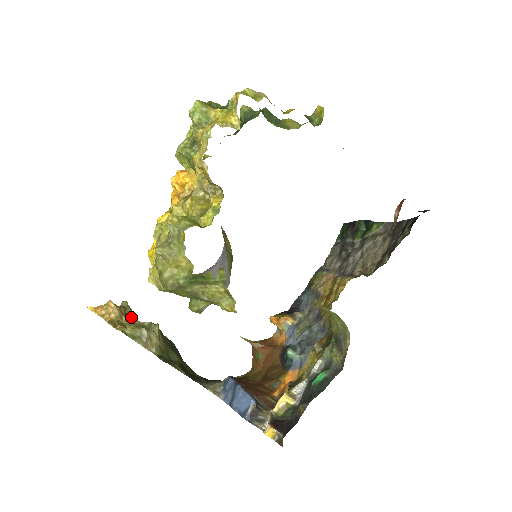
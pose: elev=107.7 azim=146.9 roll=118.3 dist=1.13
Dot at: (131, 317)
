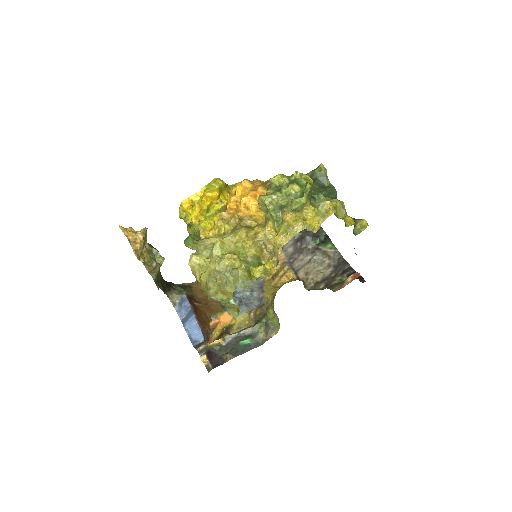
Dot at: (145, 241)
